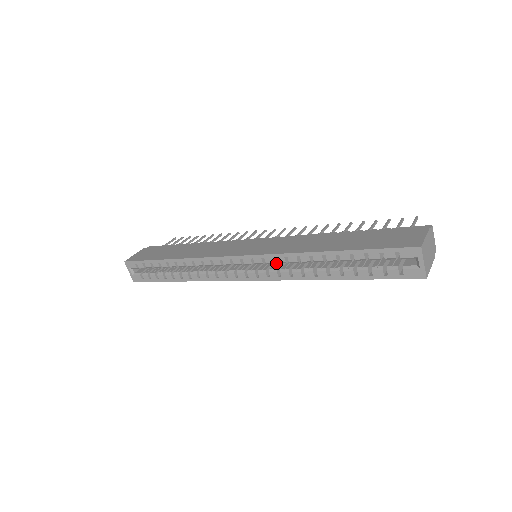
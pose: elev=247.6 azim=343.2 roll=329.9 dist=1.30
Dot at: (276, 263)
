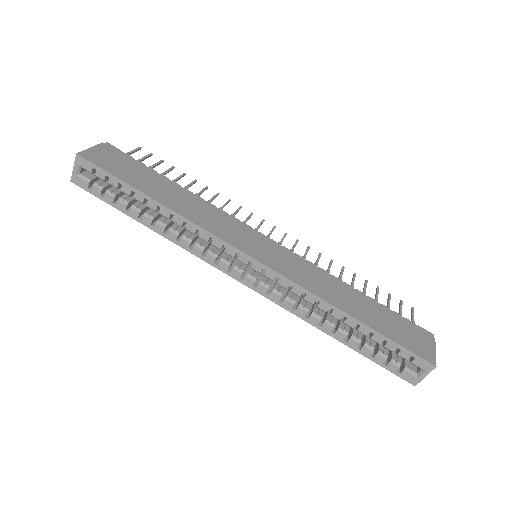
Dot at: occluded
